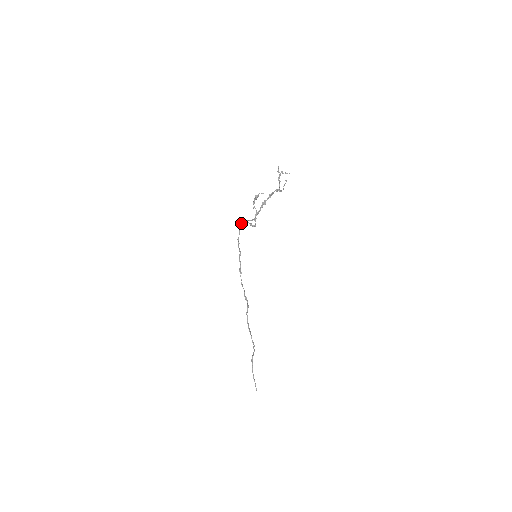
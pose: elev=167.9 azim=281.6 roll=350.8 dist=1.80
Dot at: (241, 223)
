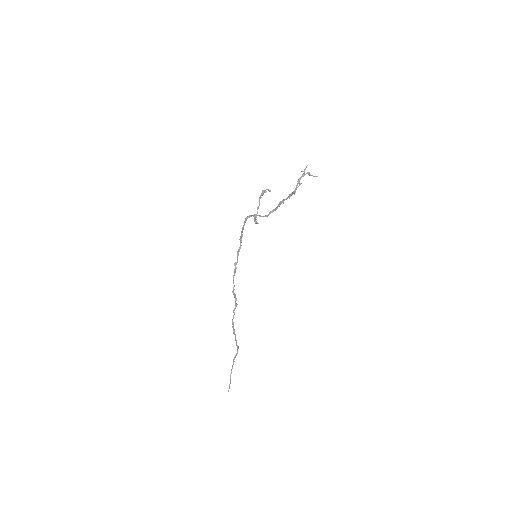
Dot at: occluded
